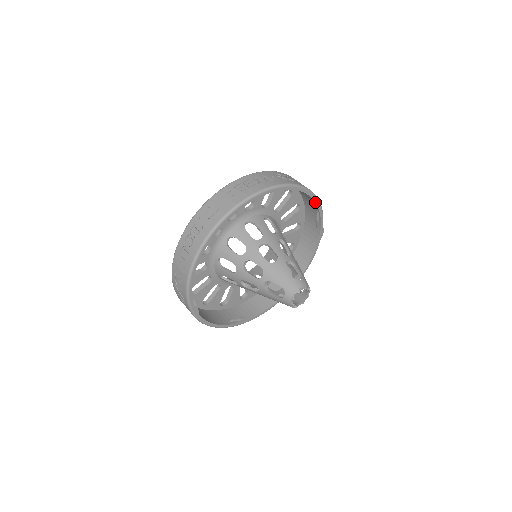
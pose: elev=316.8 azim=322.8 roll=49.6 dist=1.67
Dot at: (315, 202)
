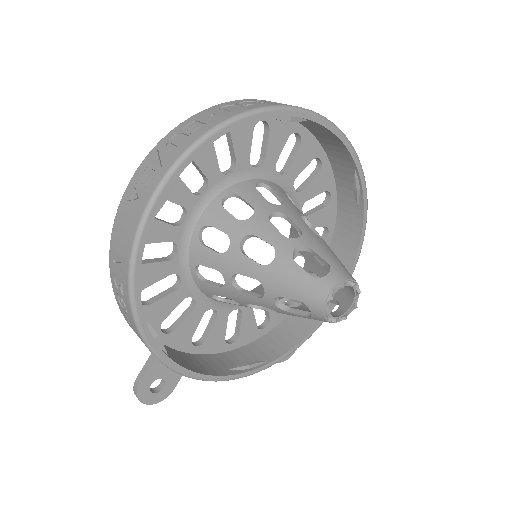
Dot at: (355, 259)
